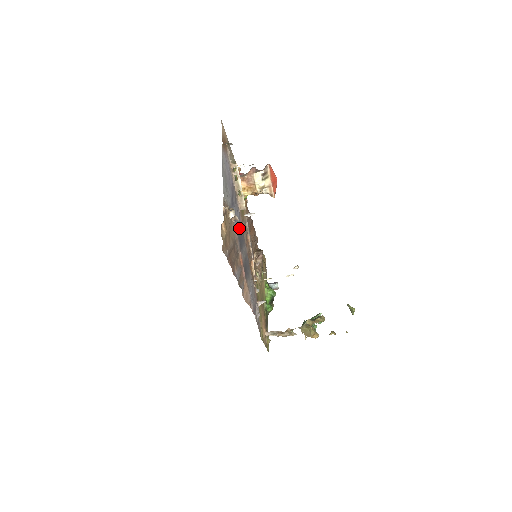
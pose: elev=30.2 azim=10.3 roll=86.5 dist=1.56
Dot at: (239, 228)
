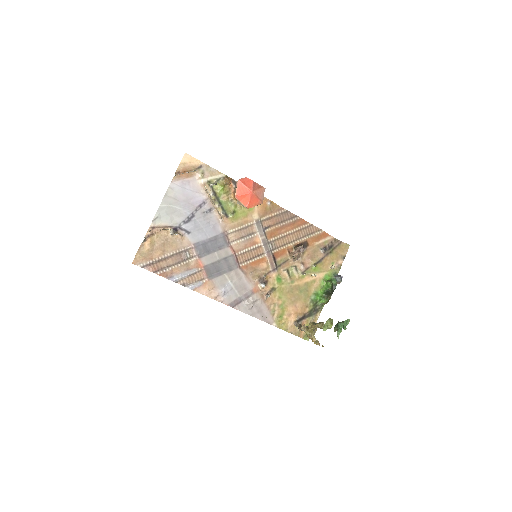
Dot at: (208, 237)
